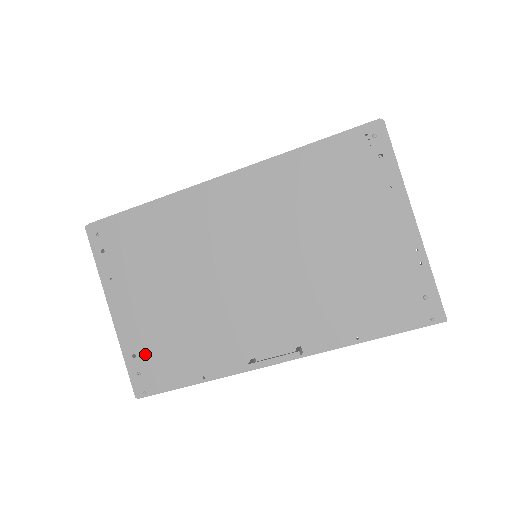
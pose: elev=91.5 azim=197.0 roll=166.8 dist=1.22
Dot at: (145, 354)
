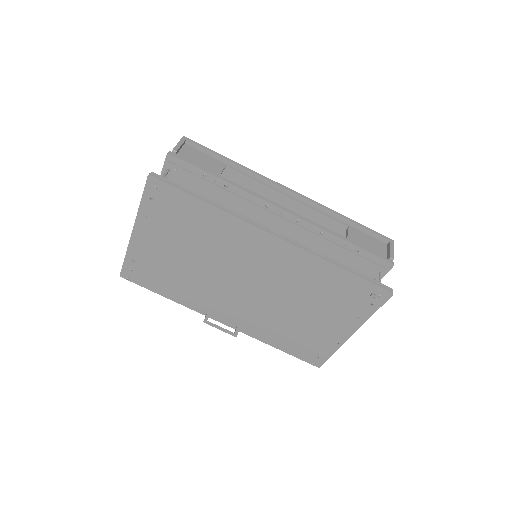
Dot at: (142, 266)
